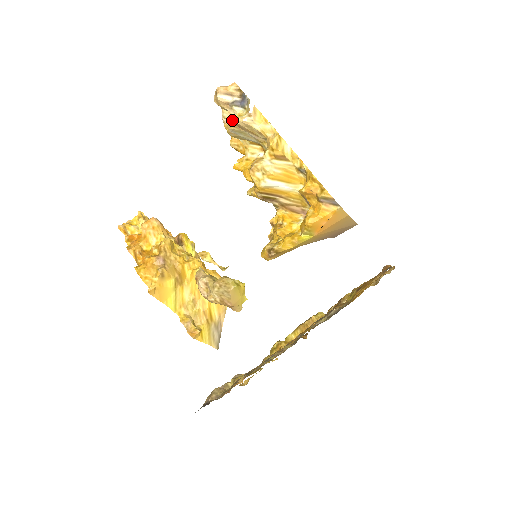
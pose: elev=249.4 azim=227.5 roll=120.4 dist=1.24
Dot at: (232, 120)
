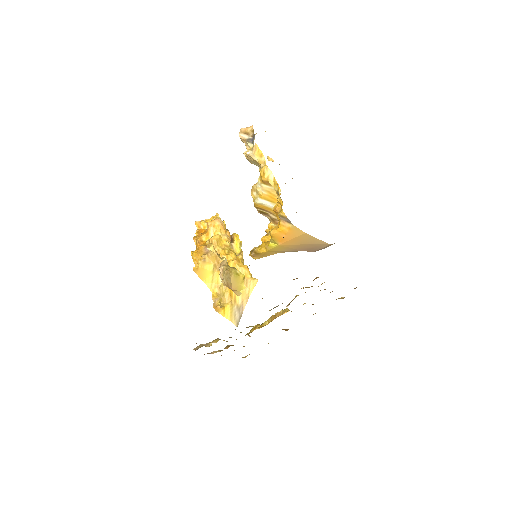
Dot at: occluded
